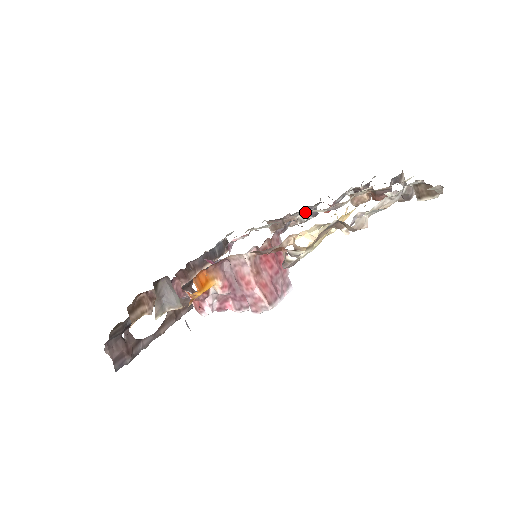
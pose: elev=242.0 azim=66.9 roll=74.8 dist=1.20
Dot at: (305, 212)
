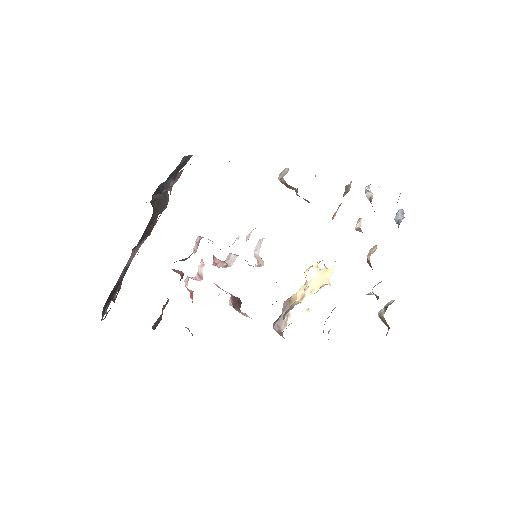
Dot at: occluded
